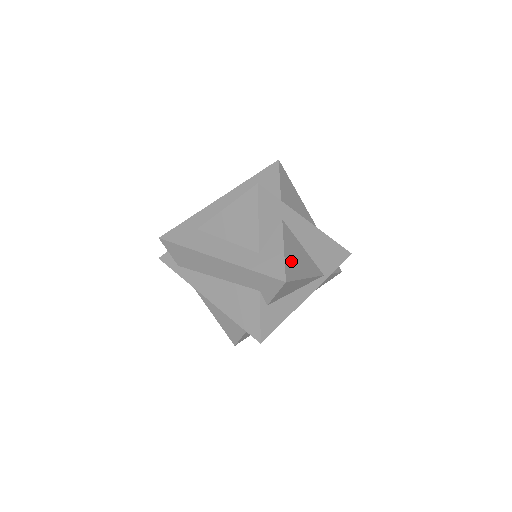
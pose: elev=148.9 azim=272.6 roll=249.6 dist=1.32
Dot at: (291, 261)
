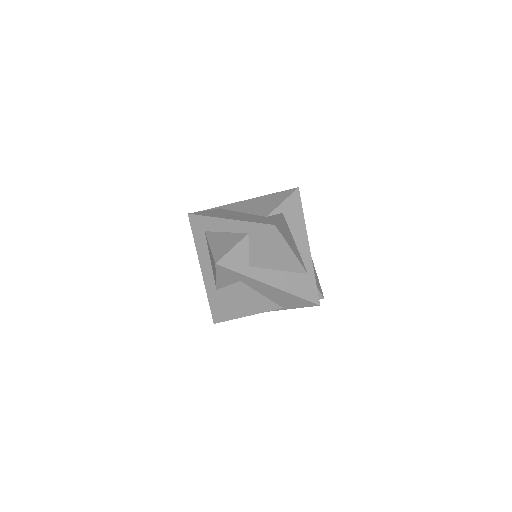
Dot at: (233, 309)
